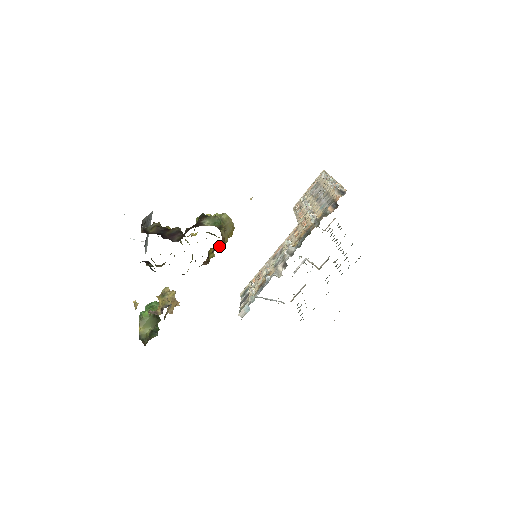
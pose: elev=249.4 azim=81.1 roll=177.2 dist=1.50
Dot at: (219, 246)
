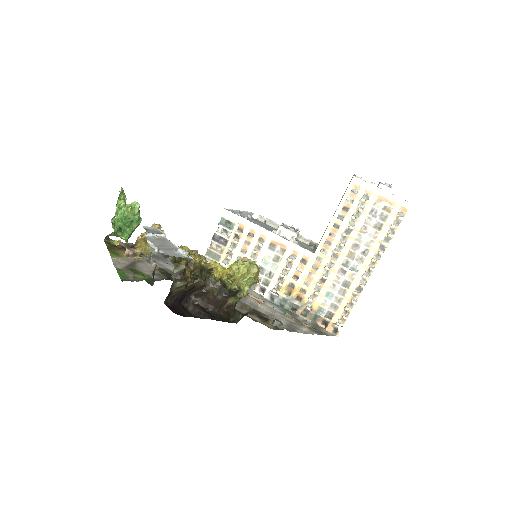
Dot at: occluded
